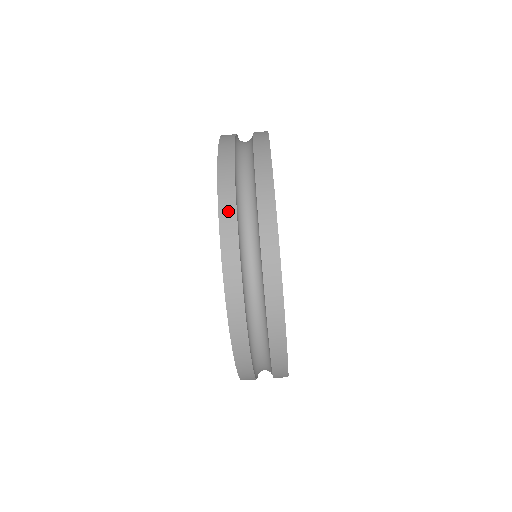
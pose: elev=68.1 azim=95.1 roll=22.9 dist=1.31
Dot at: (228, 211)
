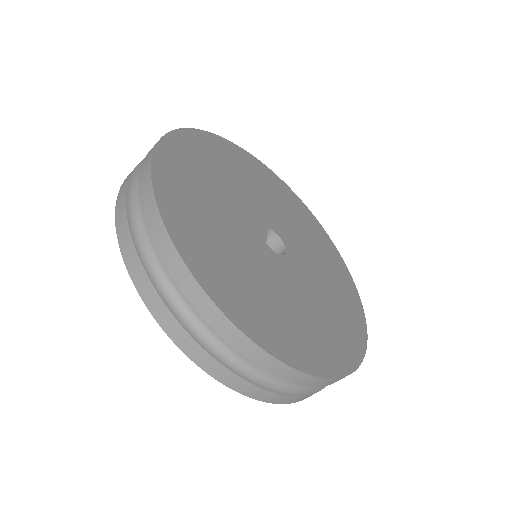
Dot at: (283, 400)
